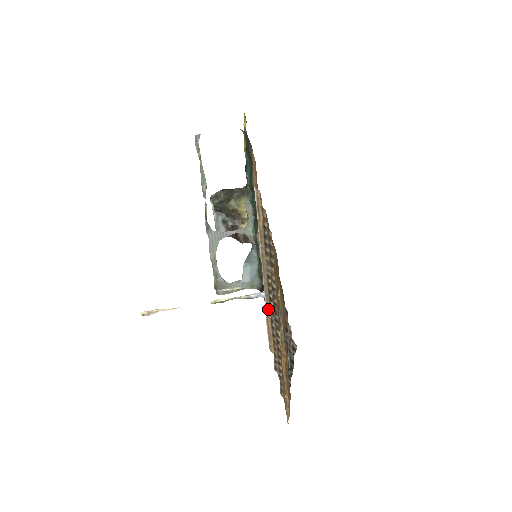
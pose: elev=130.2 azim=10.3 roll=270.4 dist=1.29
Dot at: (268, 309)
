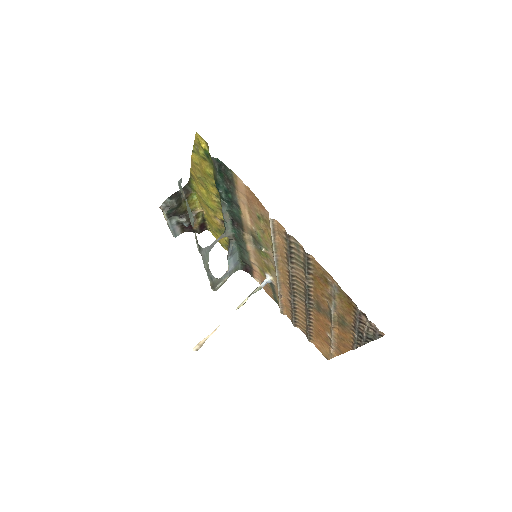
Dot at: (281, 291)
